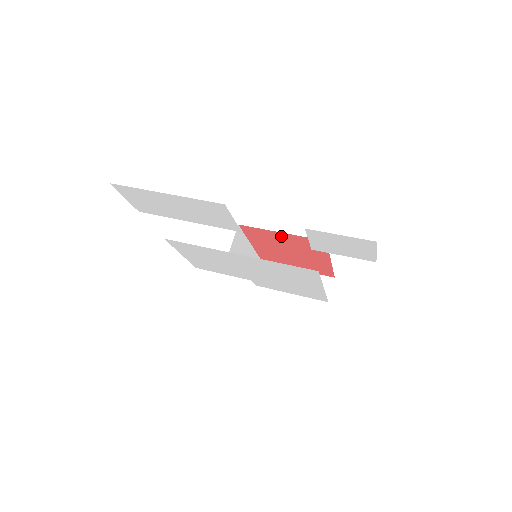
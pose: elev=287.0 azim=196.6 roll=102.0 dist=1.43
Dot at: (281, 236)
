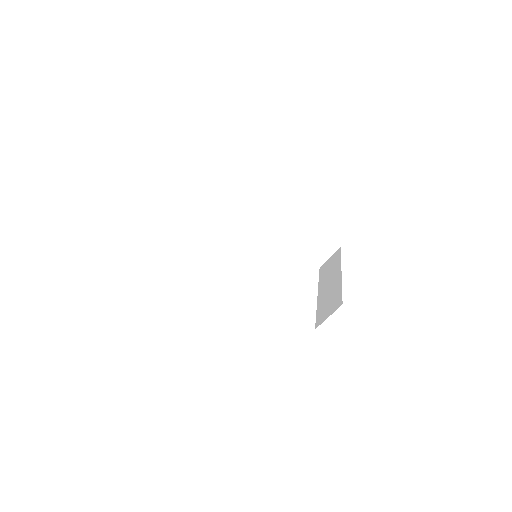
Dot at: occluded
